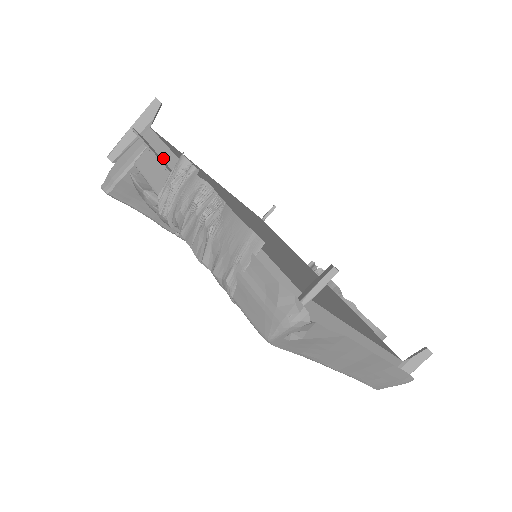
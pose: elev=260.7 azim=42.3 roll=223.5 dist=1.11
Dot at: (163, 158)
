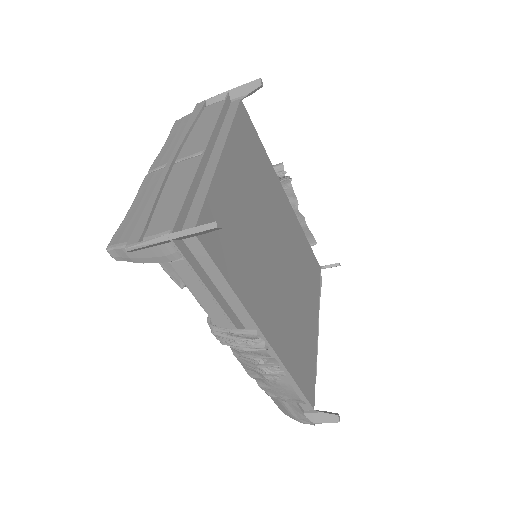
Dot at: (216, 285)
